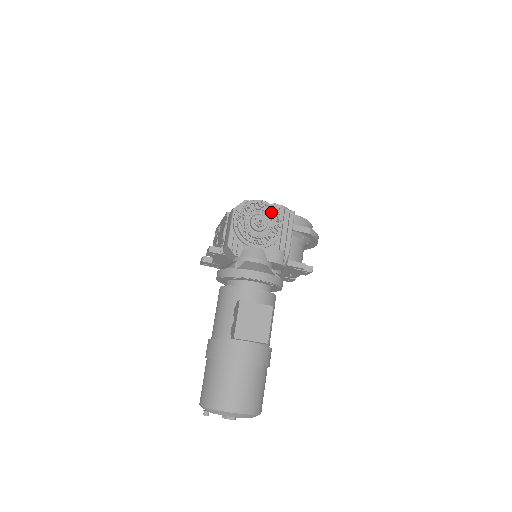
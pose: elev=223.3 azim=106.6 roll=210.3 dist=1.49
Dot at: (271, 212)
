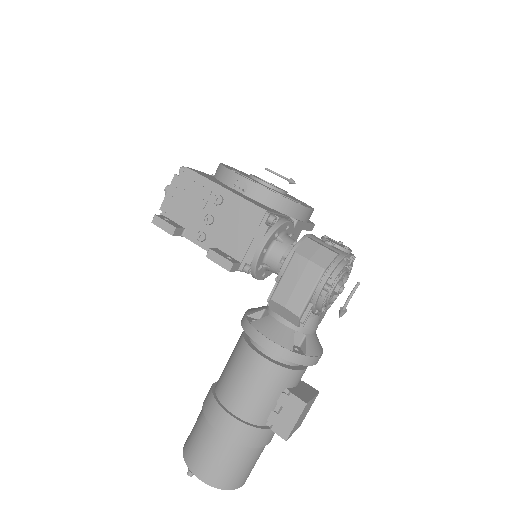
Dot at: (349, 271)
